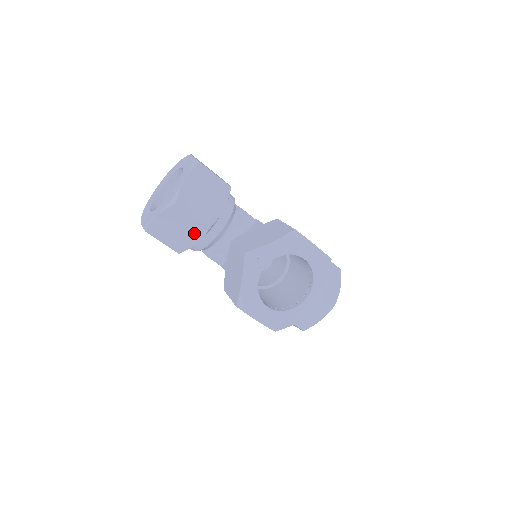
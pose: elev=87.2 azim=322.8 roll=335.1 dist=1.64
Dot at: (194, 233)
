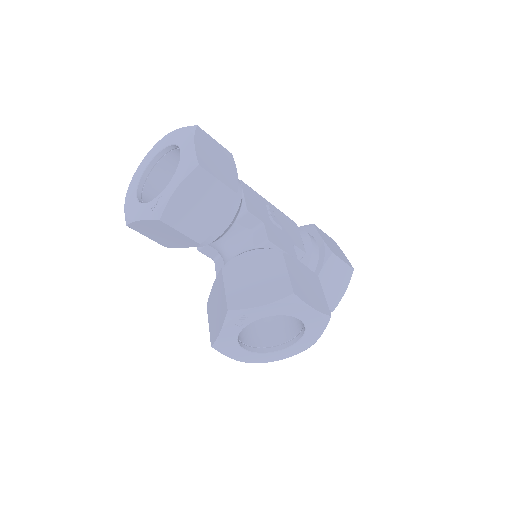
Dot at: (182, 242)
